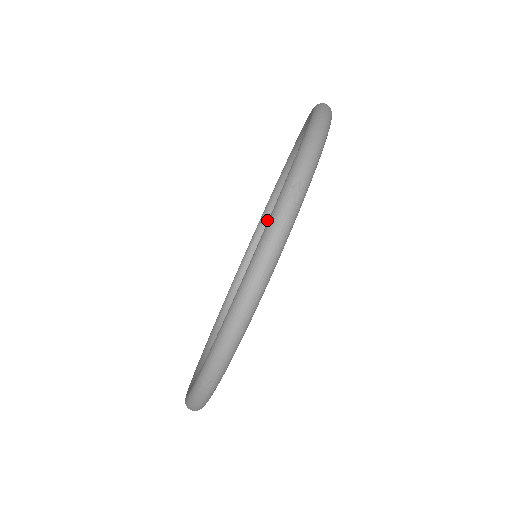
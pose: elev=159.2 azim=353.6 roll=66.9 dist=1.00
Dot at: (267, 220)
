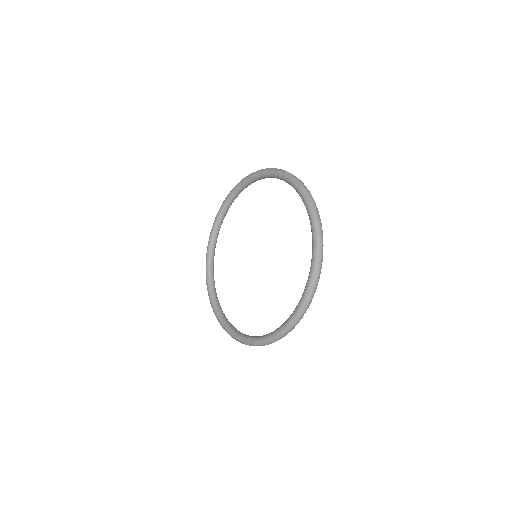
Dot at: (213, 281)
